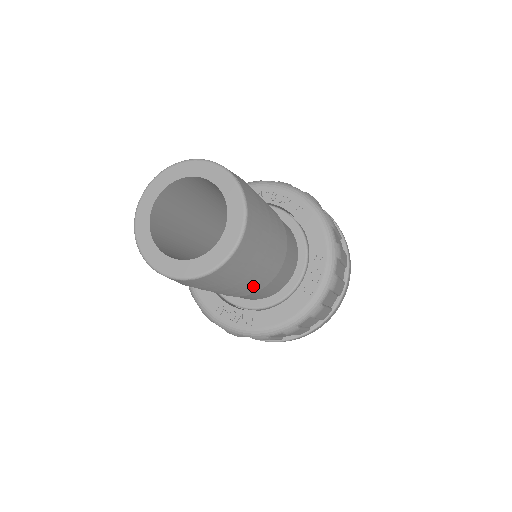
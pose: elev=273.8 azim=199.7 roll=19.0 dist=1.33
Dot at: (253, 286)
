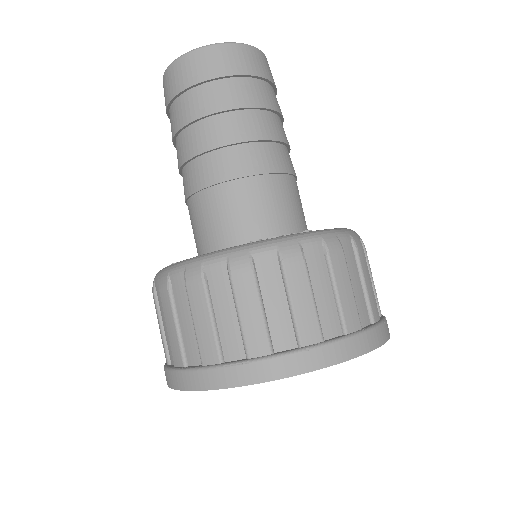
Dot at: (207, 164)
